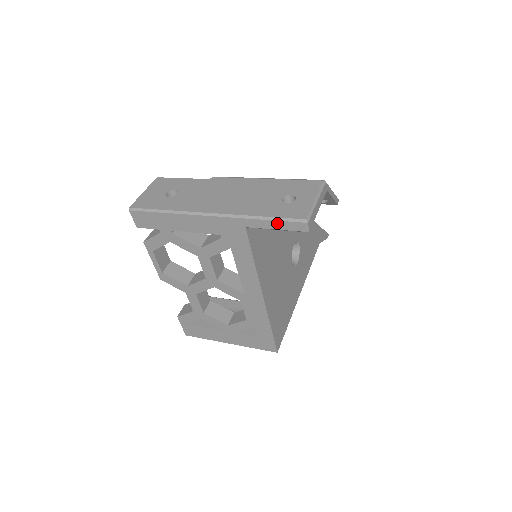
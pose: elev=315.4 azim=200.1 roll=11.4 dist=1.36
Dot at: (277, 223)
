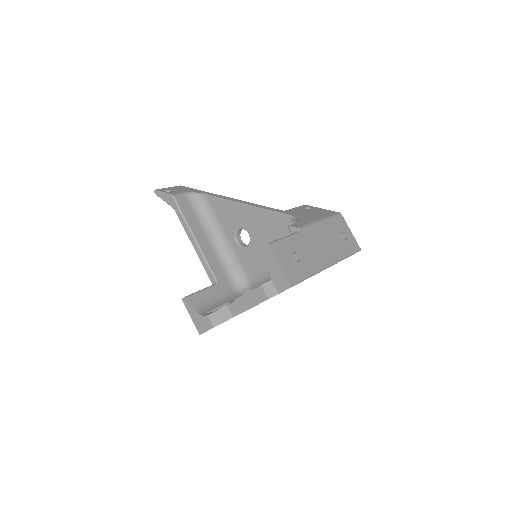
Dot at: occluded
